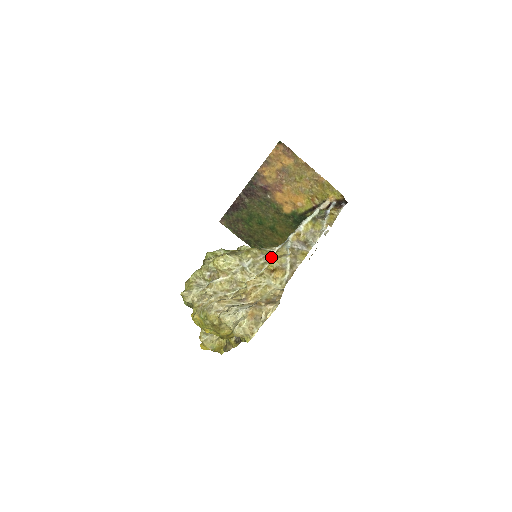
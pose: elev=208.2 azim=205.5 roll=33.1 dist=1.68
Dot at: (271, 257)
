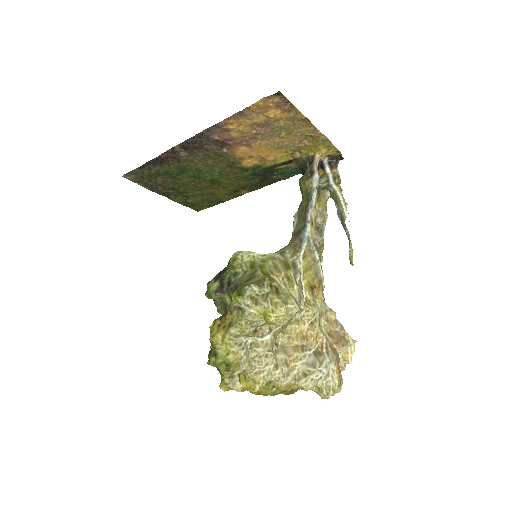
Dot at: (299, 267)
